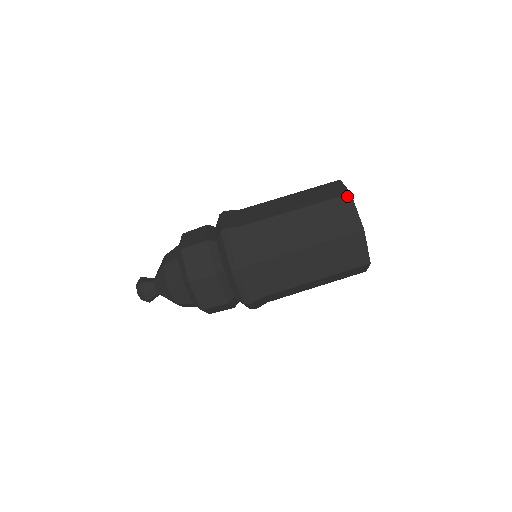
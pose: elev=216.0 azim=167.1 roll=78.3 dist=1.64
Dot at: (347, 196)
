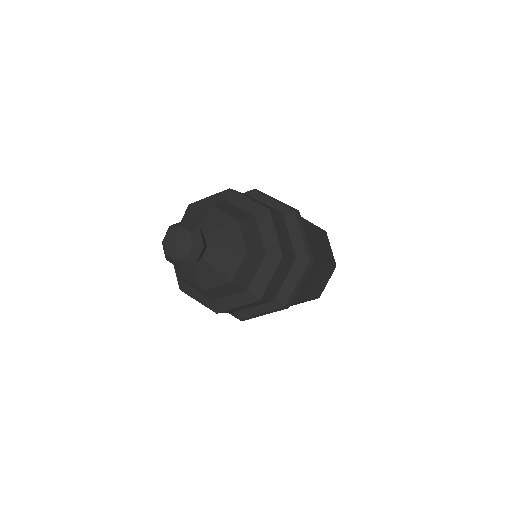
Dot at: occluded
